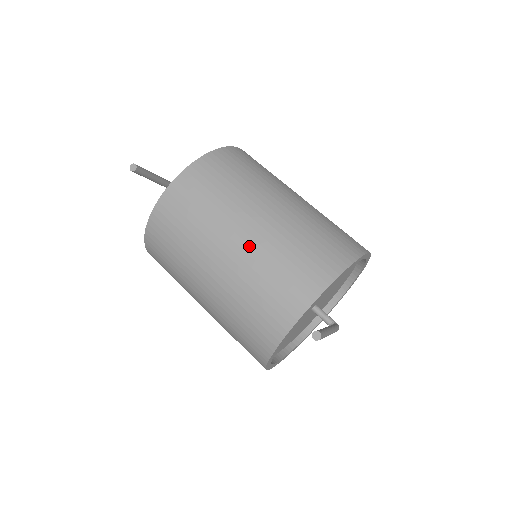
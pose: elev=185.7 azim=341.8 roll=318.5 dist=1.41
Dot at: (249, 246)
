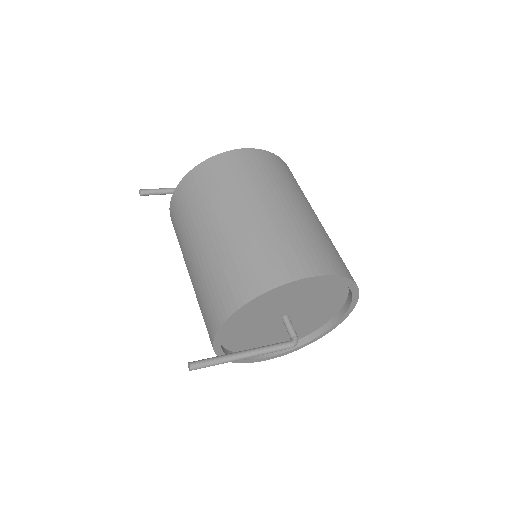
Dot at: (195, 266)
